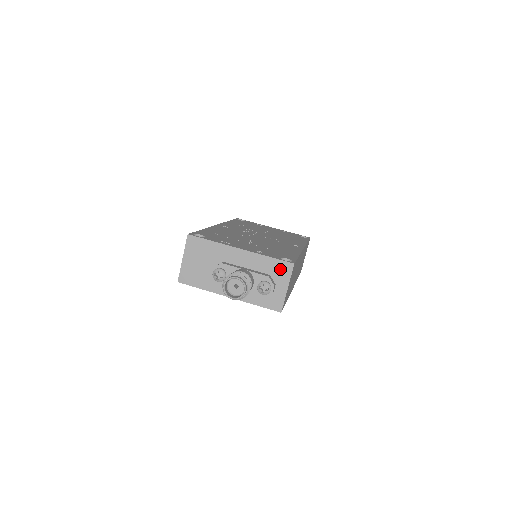
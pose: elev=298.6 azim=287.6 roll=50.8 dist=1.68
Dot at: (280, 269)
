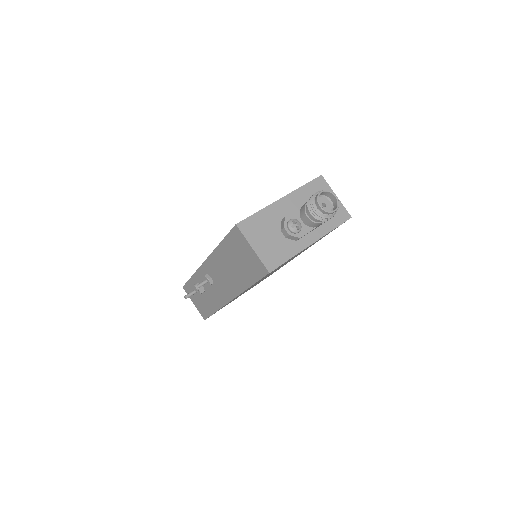
Dot at: (318, 187)
